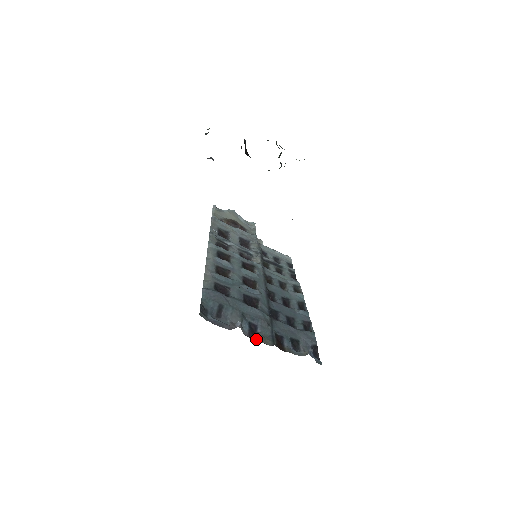
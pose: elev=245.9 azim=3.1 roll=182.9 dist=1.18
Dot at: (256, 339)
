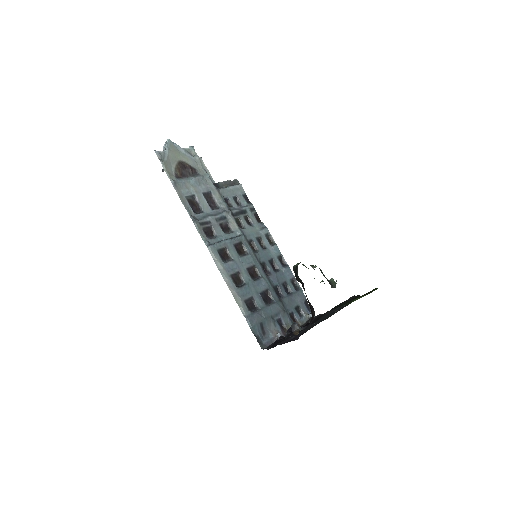
Dot at: occluded
